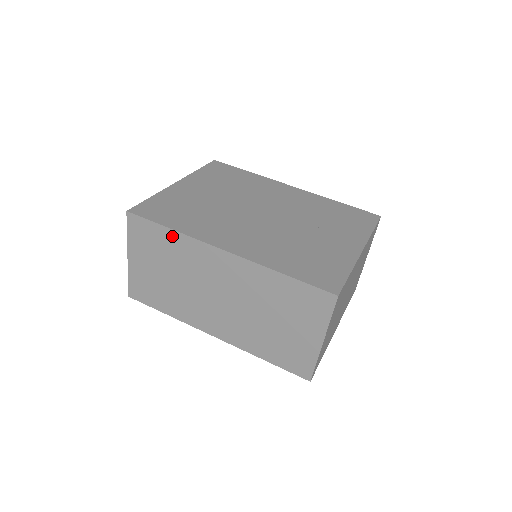
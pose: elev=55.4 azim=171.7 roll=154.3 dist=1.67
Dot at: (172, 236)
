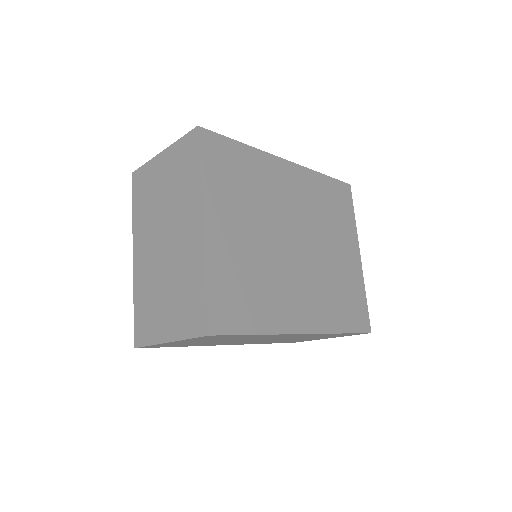
Dot at: occluded
